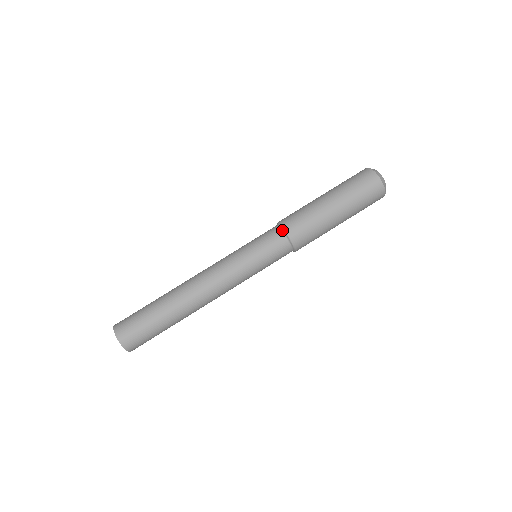
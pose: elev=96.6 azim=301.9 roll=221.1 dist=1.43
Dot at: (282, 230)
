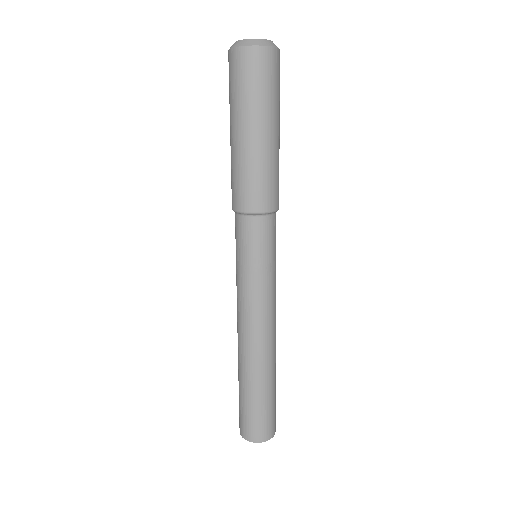
Dot at: (249, 215)
